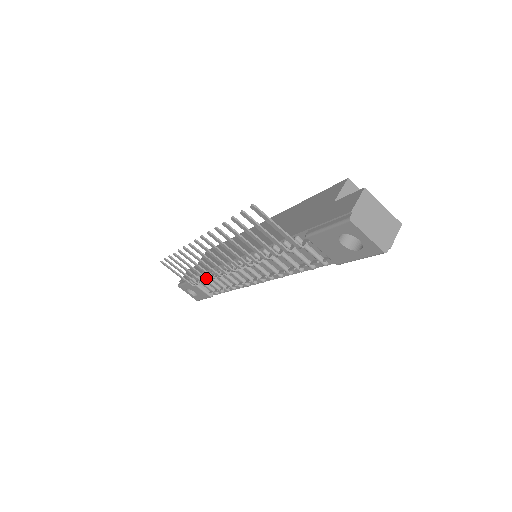
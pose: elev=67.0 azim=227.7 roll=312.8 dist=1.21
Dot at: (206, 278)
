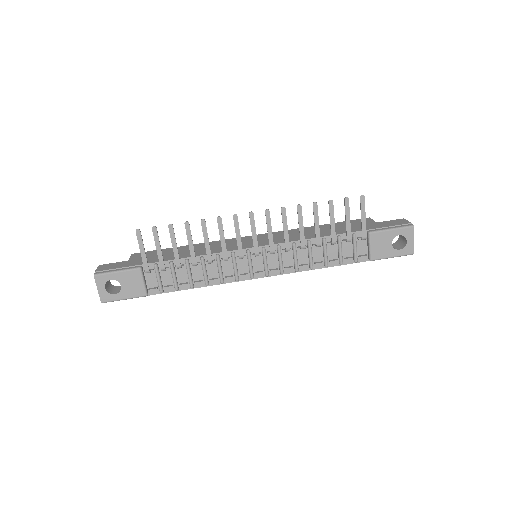
Dot at: occluded
